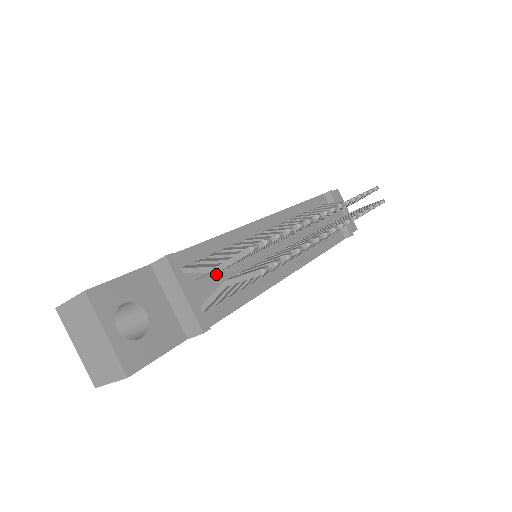
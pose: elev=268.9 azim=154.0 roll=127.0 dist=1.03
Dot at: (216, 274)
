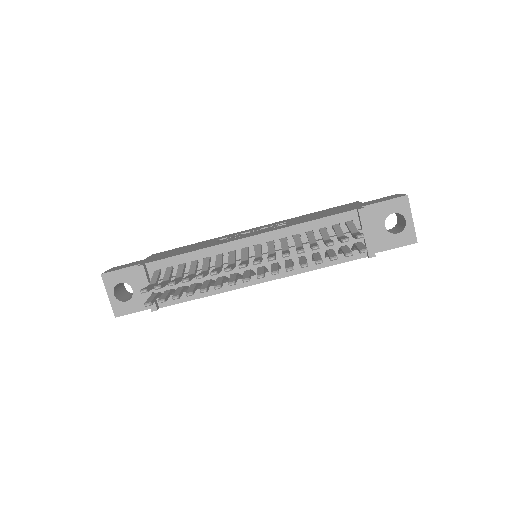
Dot at: occluded
